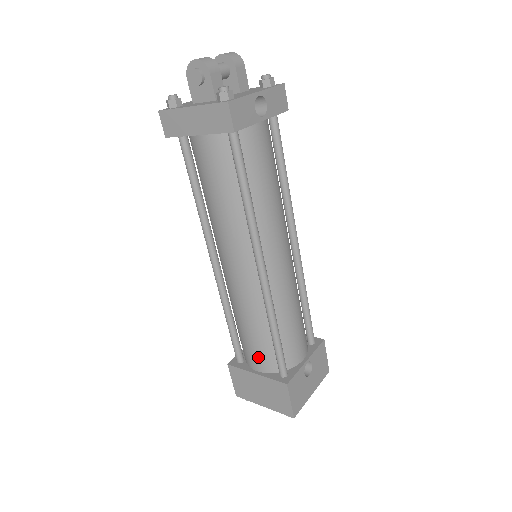
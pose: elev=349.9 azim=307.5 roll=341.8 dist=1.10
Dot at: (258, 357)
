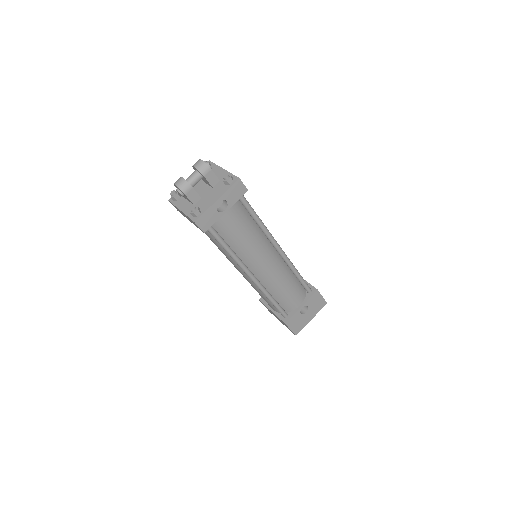
Dot at: (270, 305)
